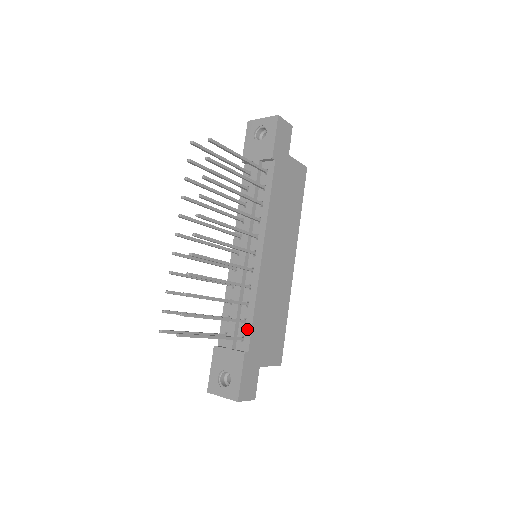
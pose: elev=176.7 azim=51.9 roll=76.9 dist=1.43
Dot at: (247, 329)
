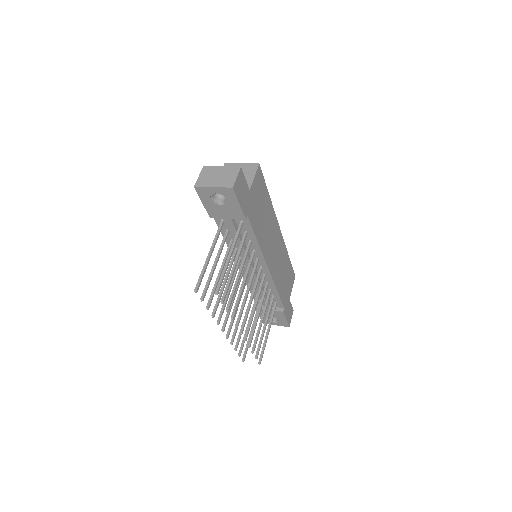
Dot at: (277, 300)
